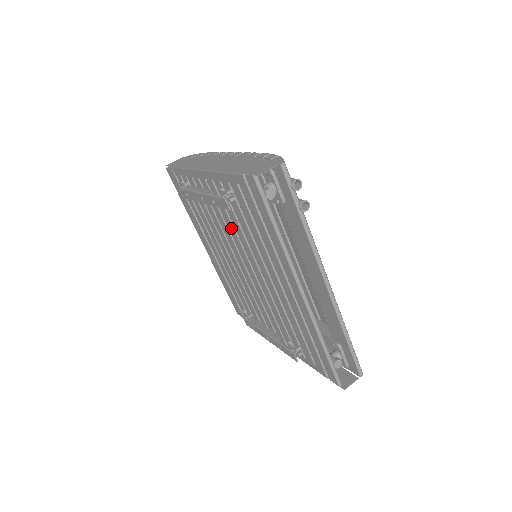
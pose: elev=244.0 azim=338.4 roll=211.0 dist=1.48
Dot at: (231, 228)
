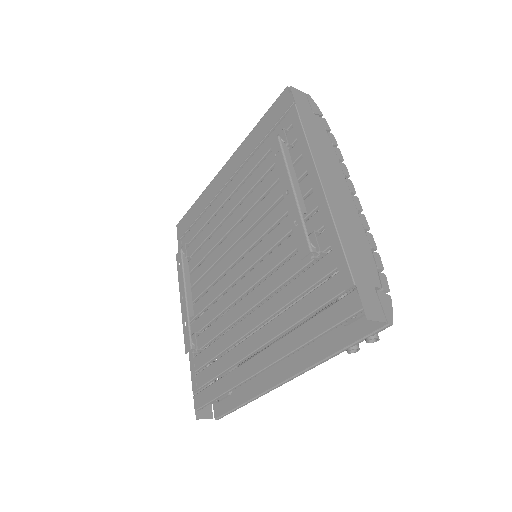
Dot at: (274, 238)
